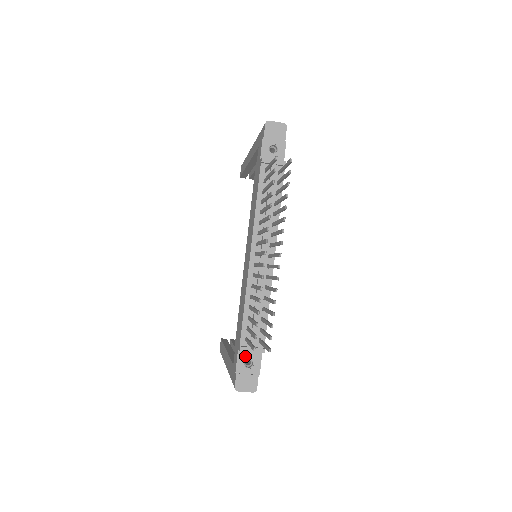
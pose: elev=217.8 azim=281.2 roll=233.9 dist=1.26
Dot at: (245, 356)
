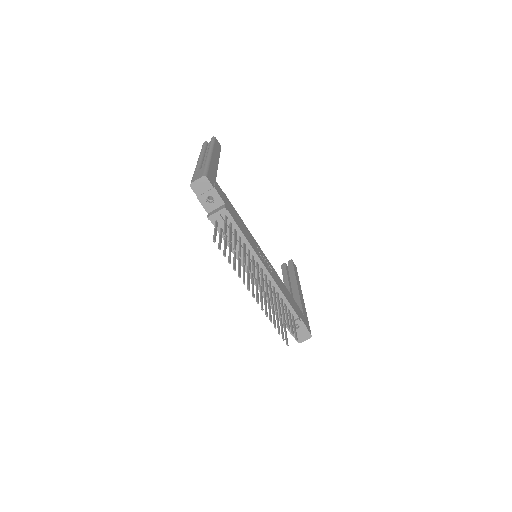
Dot at: occluded
